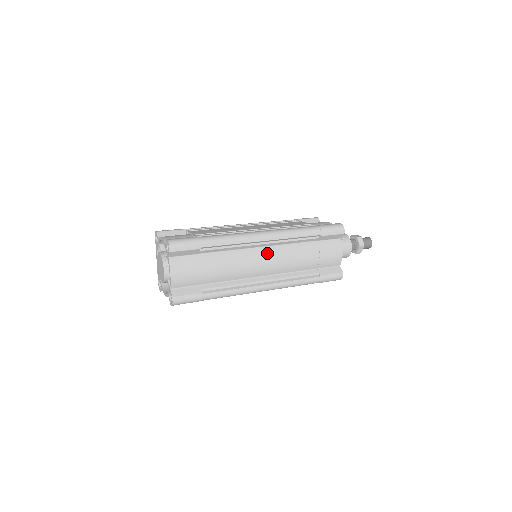
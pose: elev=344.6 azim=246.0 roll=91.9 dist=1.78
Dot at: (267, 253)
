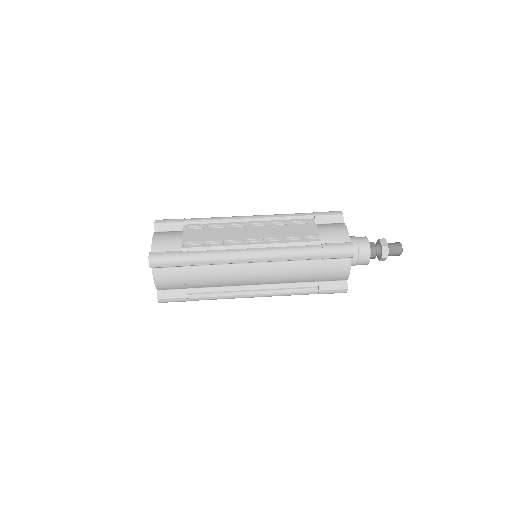
Dot at: (257, 269)
